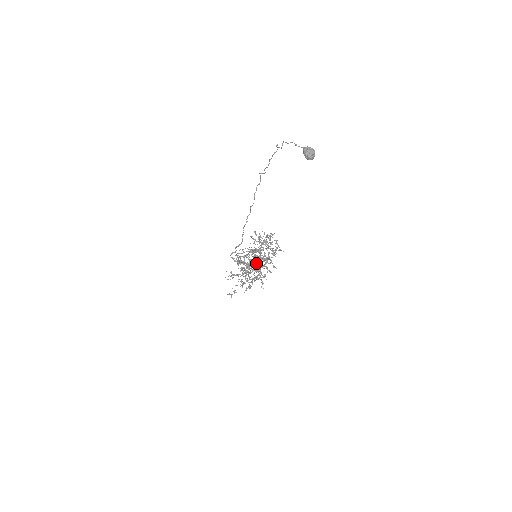
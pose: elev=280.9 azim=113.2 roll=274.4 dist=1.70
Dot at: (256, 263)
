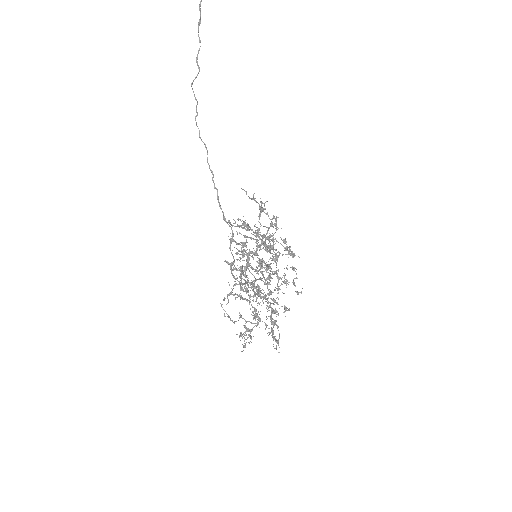
Dot at: (270, 245)
